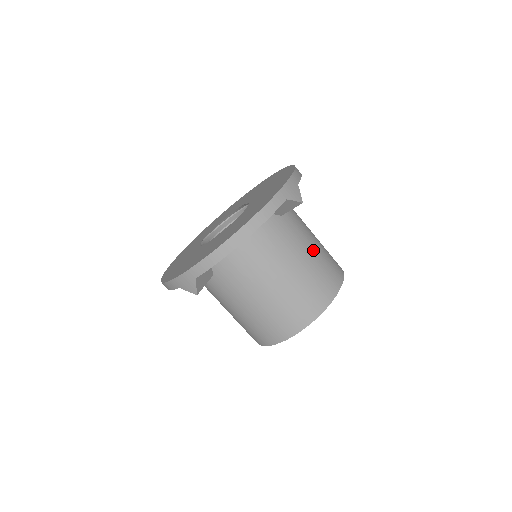
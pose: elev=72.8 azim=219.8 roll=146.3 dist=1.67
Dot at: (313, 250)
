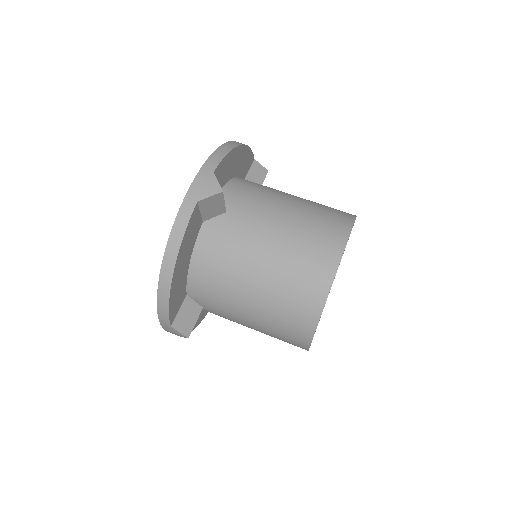
Dot at: (285, 228)
